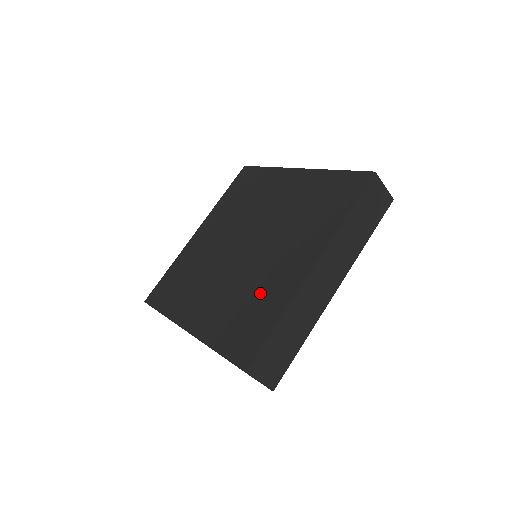
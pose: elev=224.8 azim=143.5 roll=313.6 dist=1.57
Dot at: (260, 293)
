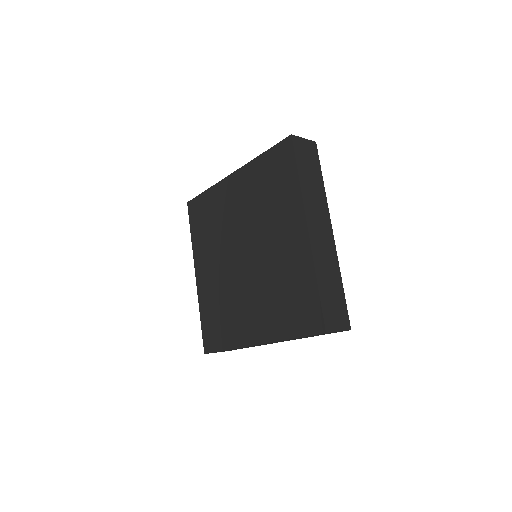
Dot at: (230, 316)
